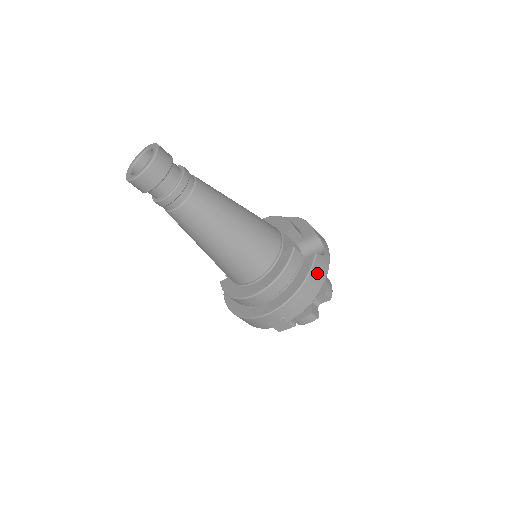
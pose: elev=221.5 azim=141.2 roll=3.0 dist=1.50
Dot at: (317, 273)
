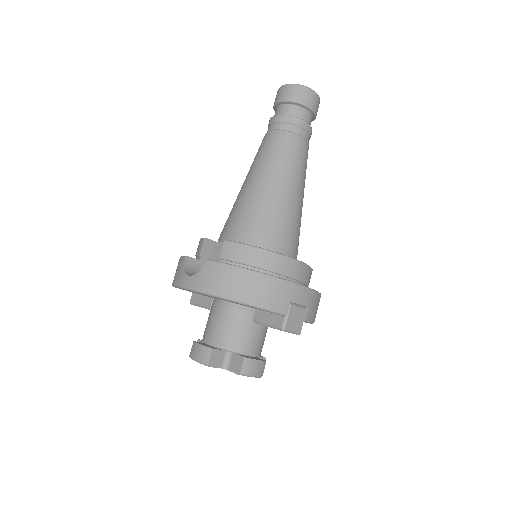
Dot at: occluded
